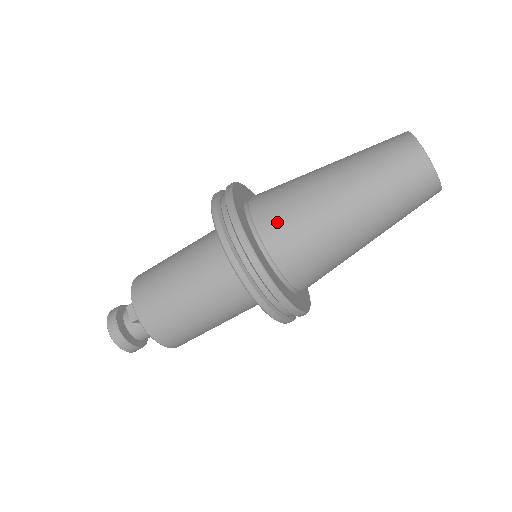
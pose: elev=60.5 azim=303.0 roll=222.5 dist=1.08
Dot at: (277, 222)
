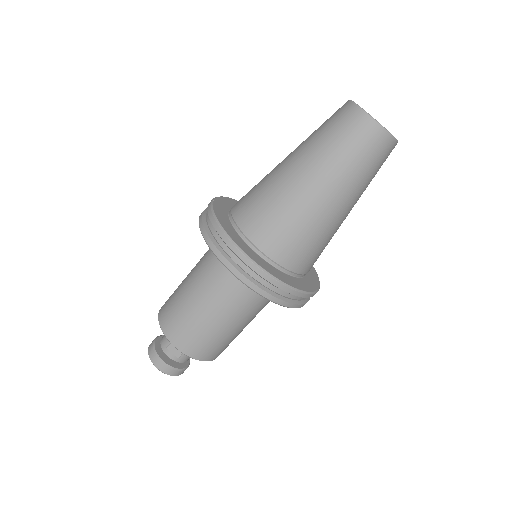
Dot at: (273, 235)
